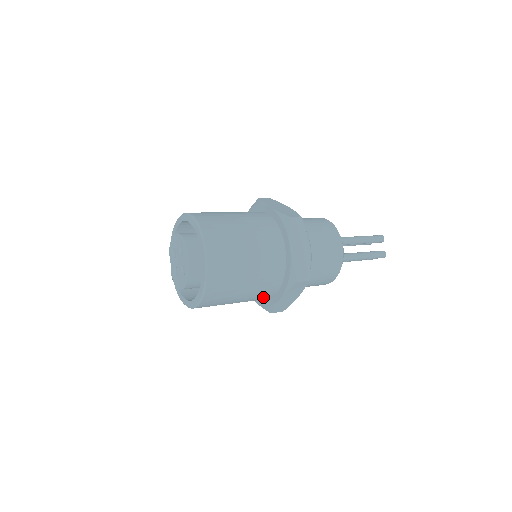
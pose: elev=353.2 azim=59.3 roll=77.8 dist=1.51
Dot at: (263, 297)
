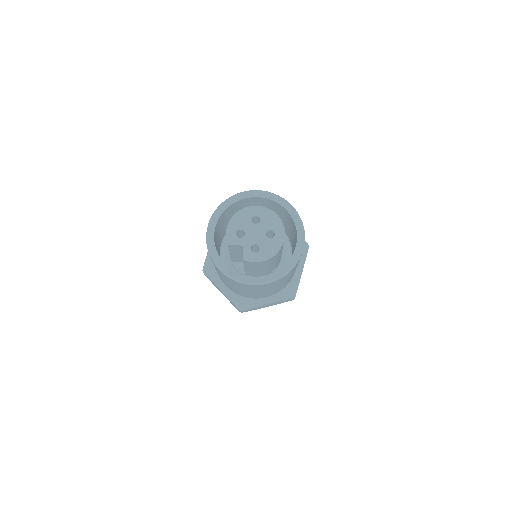
Dot at: occluded
